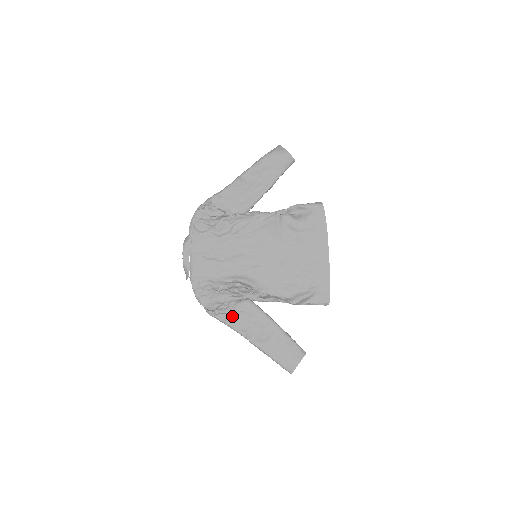
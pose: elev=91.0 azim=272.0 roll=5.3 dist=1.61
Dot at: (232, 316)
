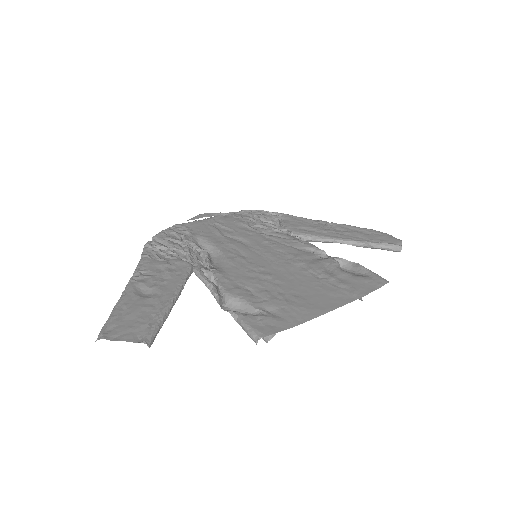
Dot at: (157, 259)
